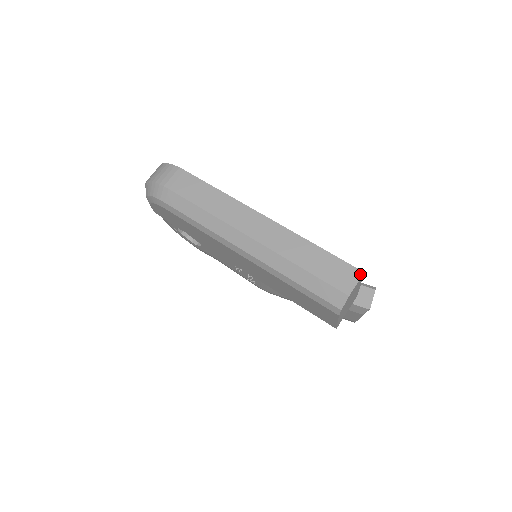
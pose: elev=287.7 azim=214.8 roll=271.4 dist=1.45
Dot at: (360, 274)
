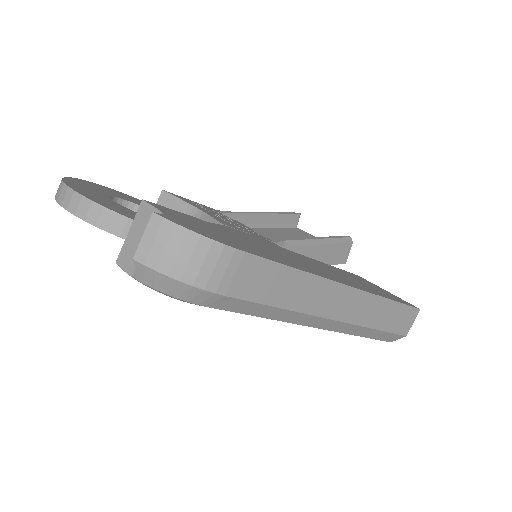
Dot at: occluded
